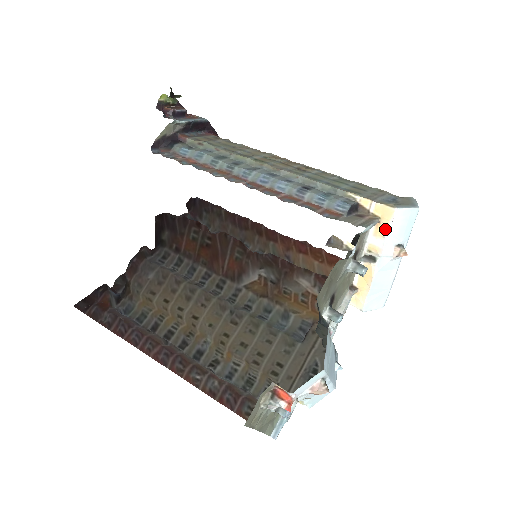
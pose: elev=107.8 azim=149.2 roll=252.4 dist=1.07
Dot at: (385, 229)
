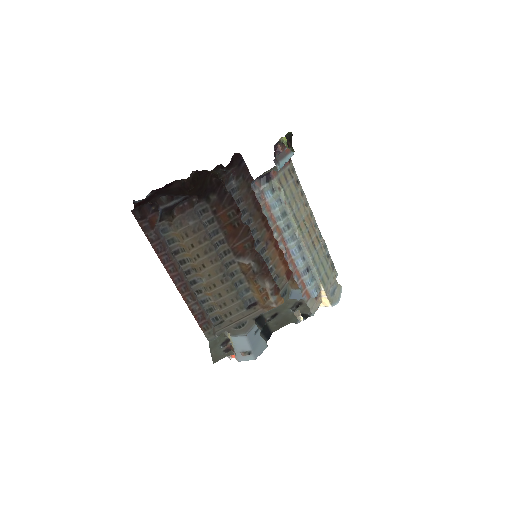
Dot at: occluded
